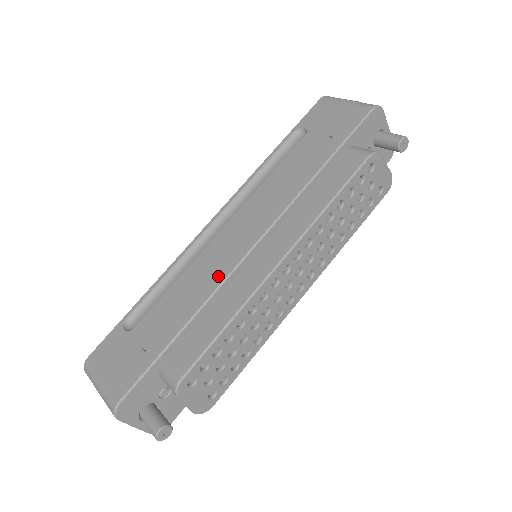
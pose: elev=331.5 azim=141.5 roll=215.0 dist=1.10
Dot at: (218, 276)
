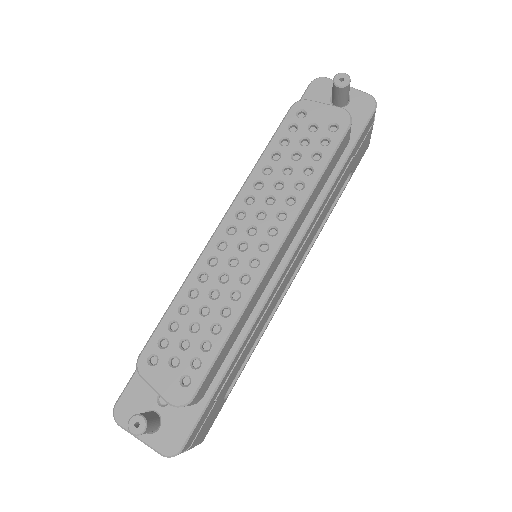
Dot at: occluded
